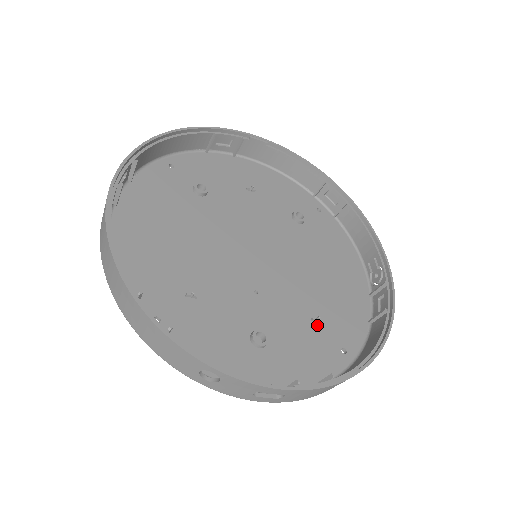
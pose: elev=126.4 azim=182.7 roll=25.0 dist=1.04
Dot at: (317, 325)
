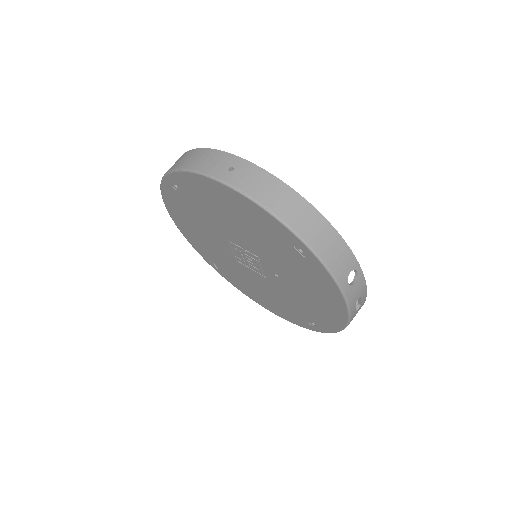
Dot at: occluded
